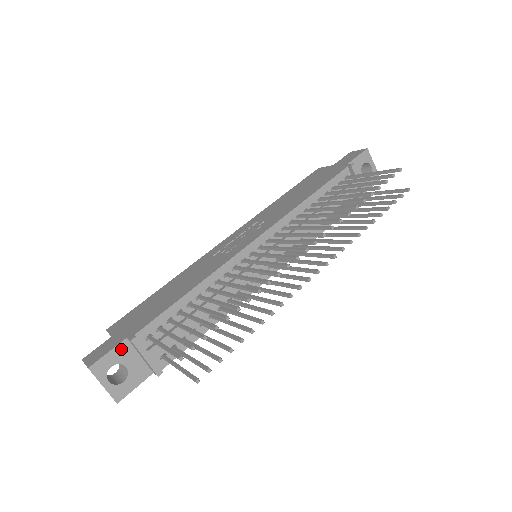
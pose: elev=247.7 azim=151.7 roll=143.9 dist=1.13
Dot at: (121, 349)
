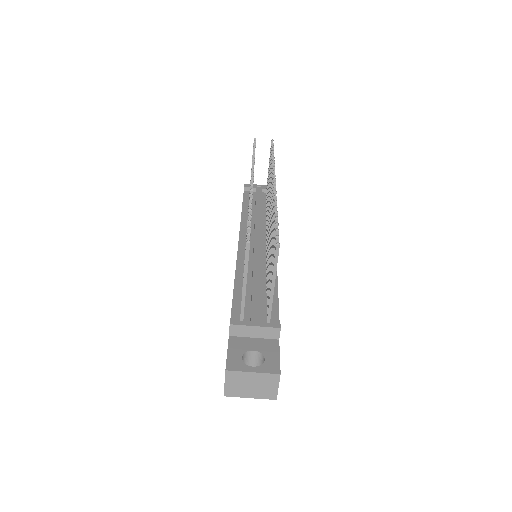
Dot at: (234, 344)
